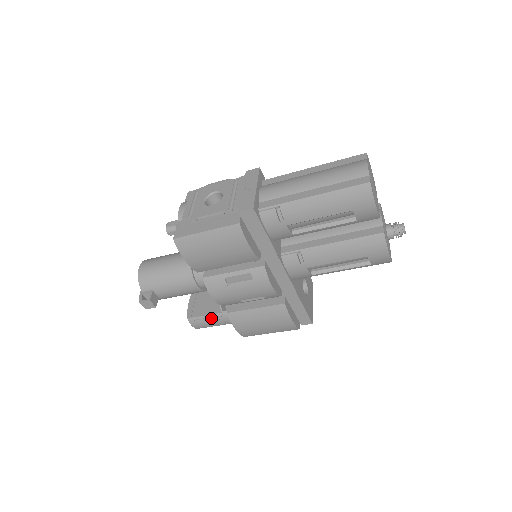
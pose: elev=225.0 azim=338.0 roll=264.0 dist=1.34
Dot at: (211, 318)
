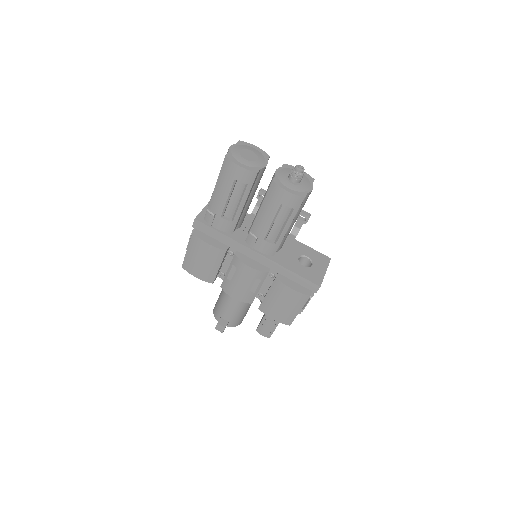
Dot at: (265, 322)
